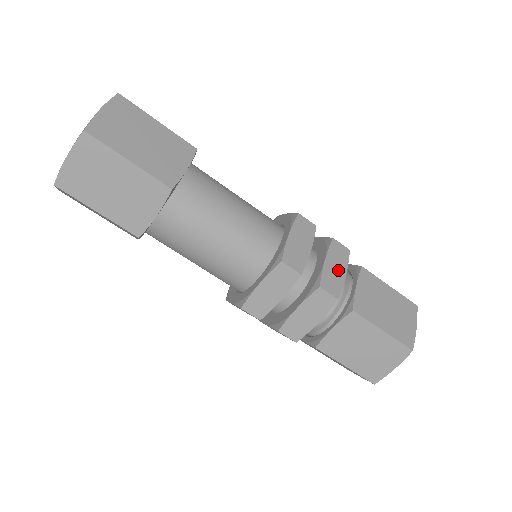
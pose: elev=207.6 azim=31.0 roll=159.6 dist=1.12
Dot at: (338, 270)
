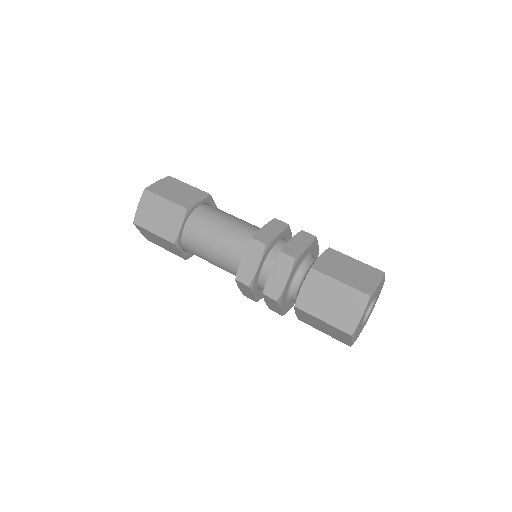
Dot at: (301, 245)
